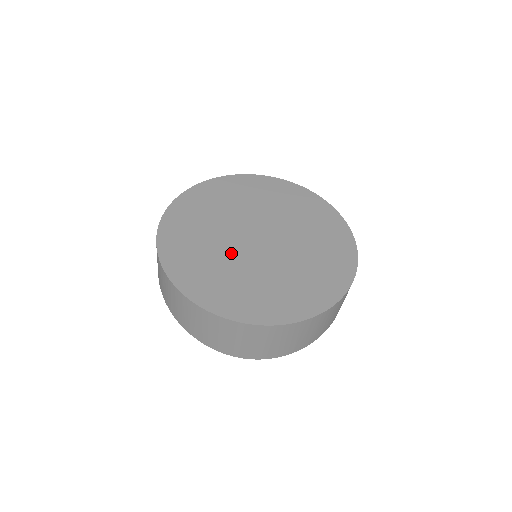
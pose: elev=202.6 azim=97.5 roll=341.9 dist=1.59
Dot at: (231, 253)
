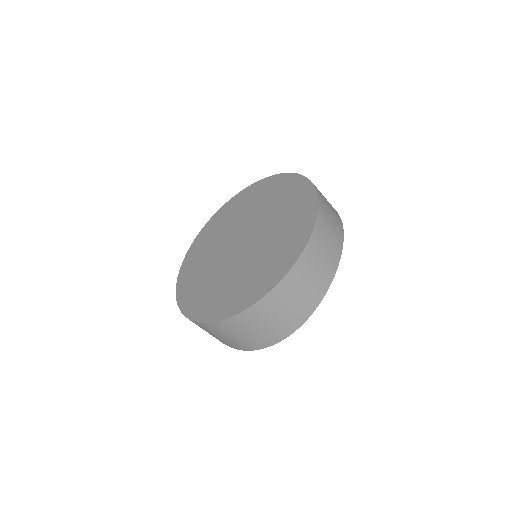
Dot at: (219, 265)
